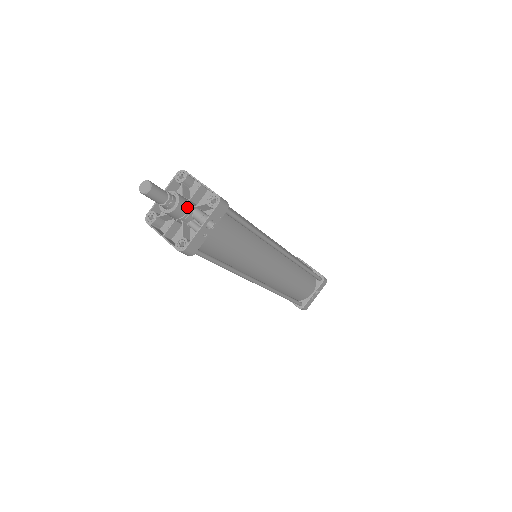
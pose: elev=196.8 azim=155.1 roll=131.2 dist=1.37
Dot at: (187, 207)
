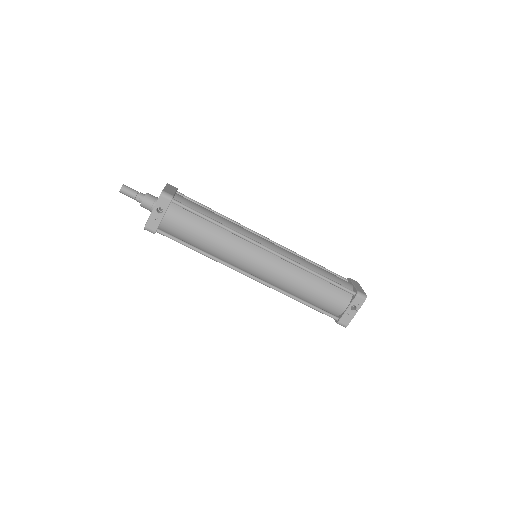
Dot at: (153, 202)
